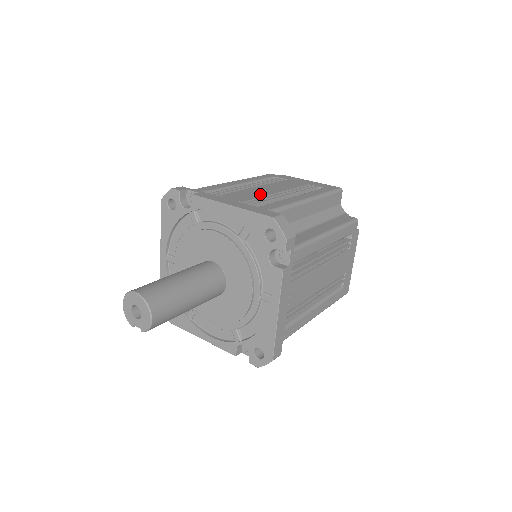
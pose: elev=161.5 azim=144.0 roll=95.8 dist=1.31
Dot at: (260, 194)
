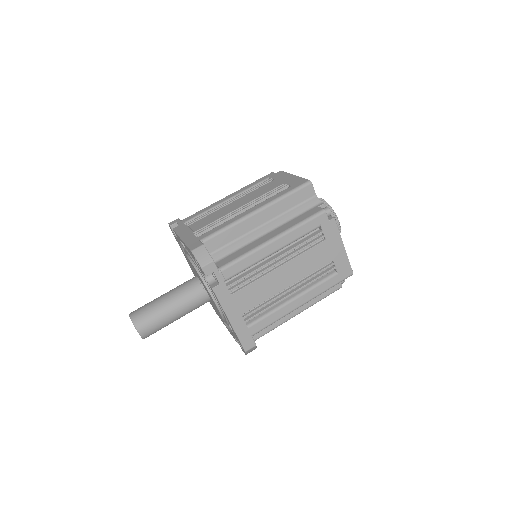
Dot at: (221, 215)
